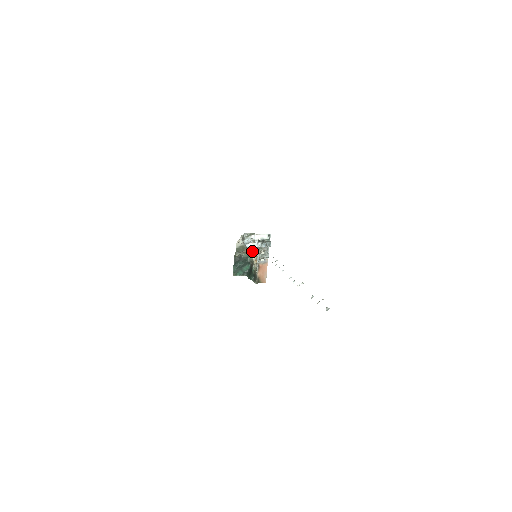
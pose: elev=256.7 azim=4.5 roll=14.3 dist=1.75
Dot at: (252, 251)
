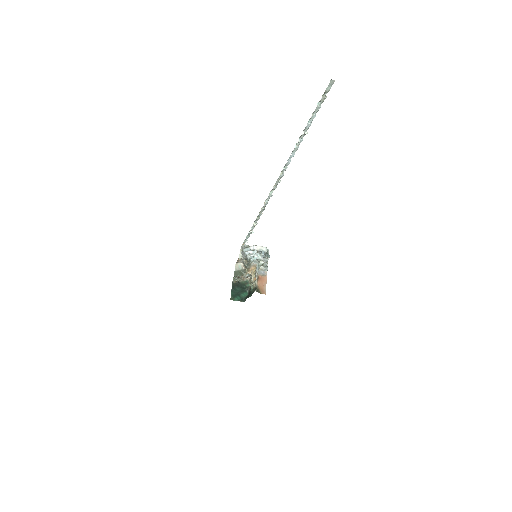
Dot at: (251, 260)
